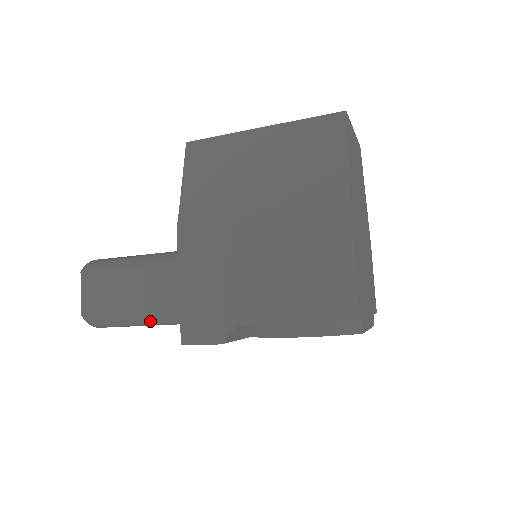
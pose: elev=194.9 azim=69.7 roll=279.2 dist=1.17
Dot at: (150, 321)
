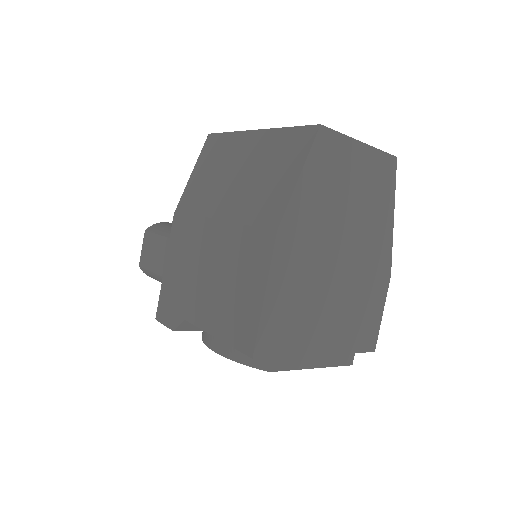
Dot at: occluded
